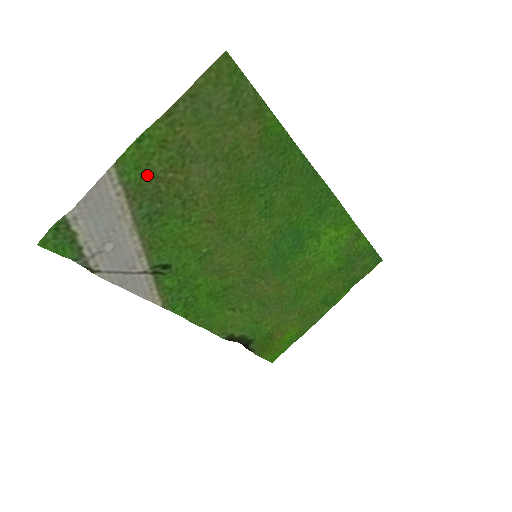
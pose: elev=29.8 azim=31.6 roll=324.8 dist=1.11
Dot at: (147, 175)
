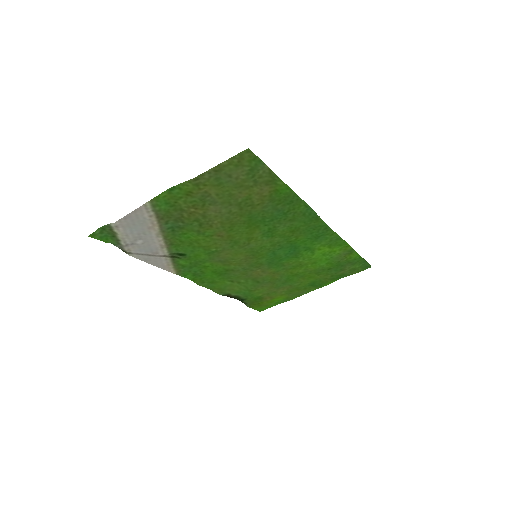
Dot at: (174, 207)
